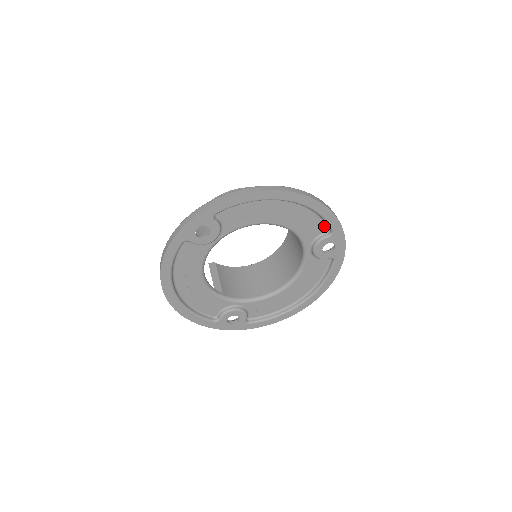
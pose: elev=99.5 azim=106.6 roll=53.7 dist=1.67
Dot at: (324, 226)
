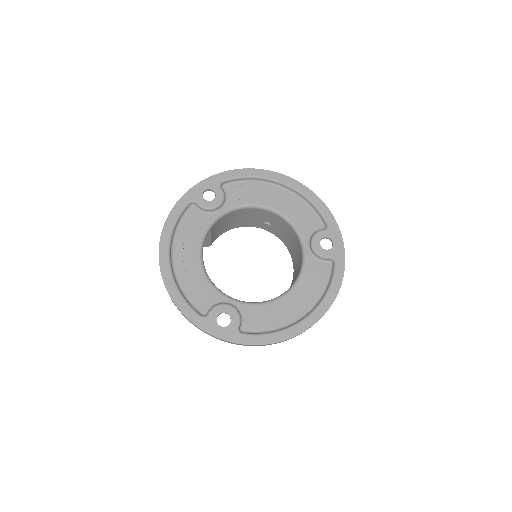
Dot at: (320, 222)
